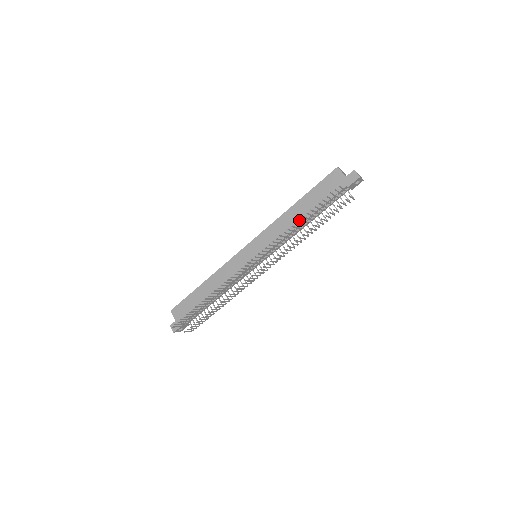
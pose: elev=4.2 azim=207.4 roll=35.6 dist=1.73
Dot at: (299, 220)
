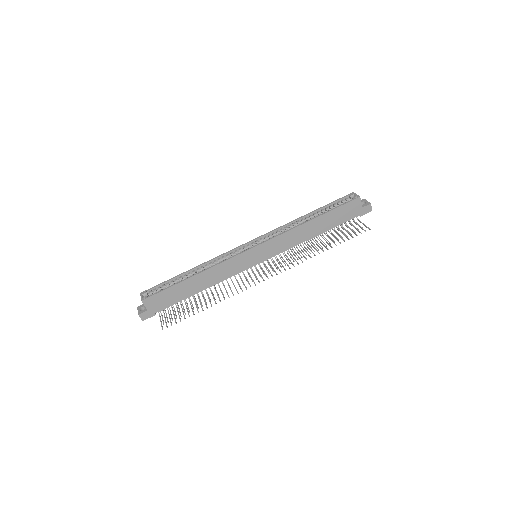
Dot at: (328, 249)
